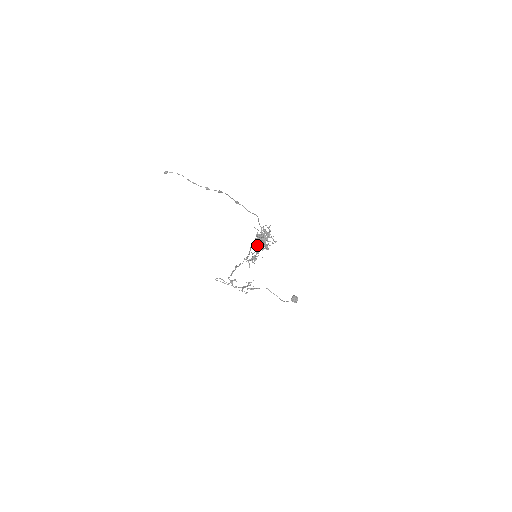
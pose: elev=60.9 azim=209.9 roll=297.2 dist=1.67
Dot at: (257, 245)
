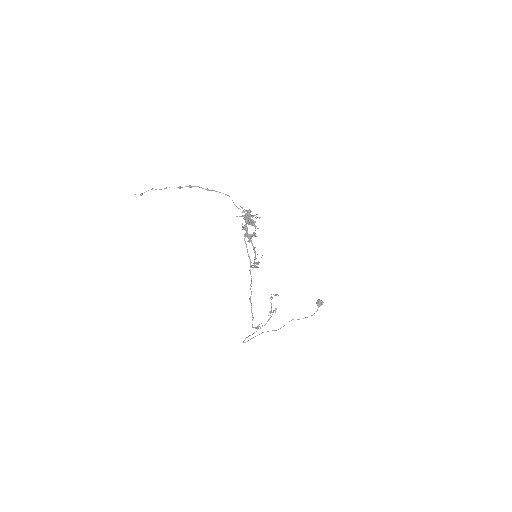
Dot at: (248, 235)
